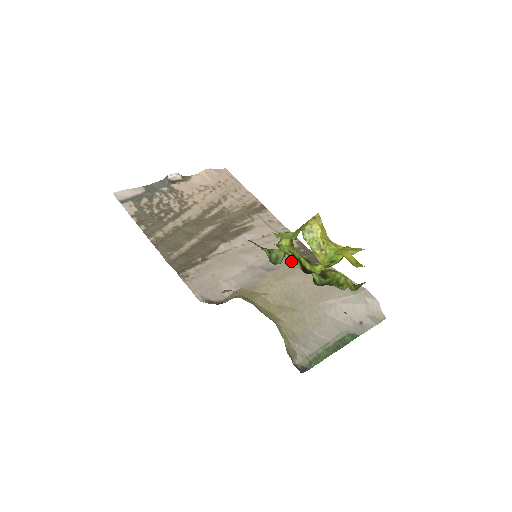
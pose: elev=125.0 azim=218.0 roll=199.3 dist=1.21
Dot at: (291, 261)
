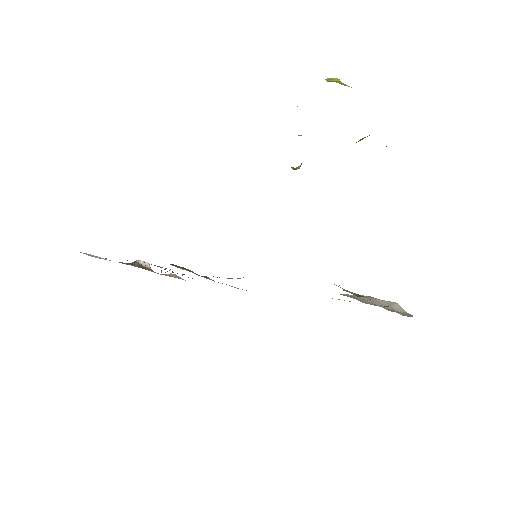
Dot at: occluded
